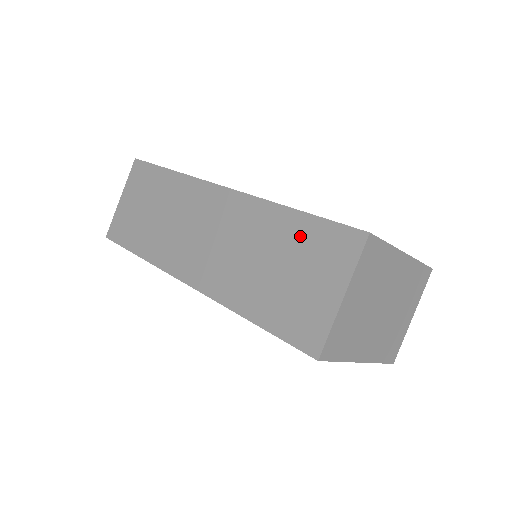
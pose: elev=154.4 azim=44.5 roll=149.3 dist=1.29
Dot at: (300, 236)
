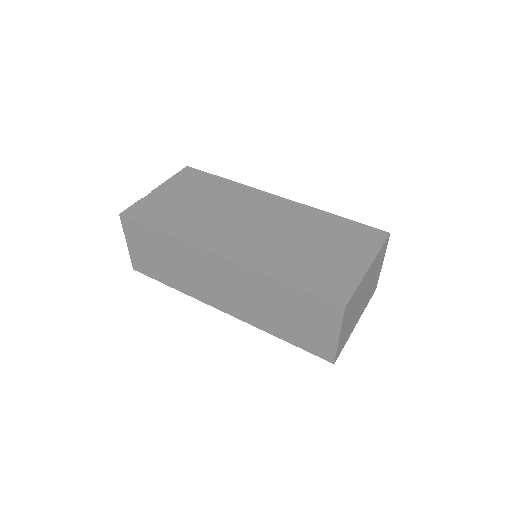
Dot at: (296, 300)
